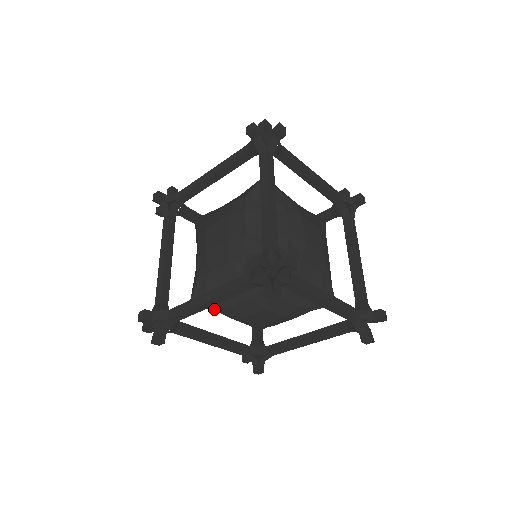
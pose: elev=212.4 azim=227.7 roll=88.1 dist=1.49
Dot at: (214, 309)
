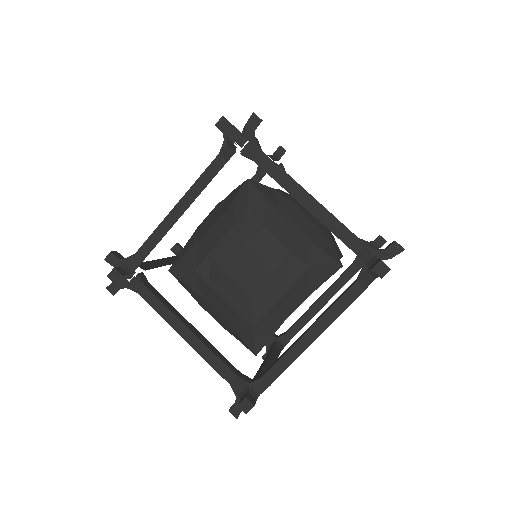
Dot at: occluded
